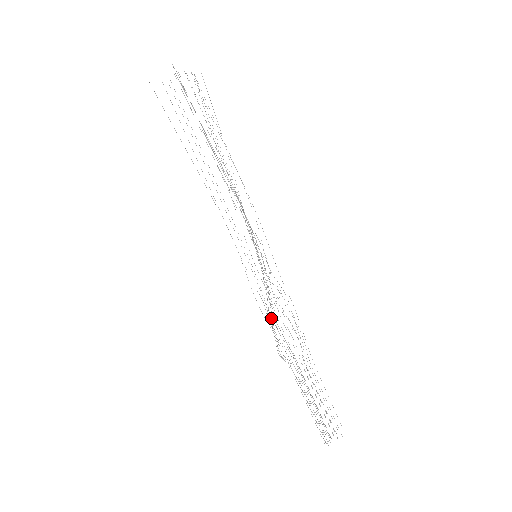
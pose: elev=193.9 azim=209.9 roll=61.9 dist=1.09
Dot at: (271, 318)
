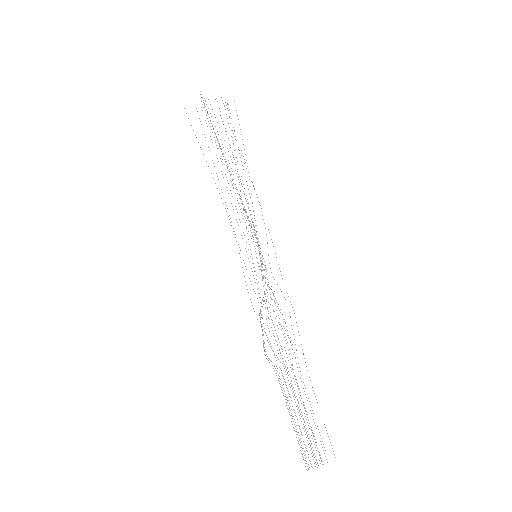
Dot at: (261, 317)
